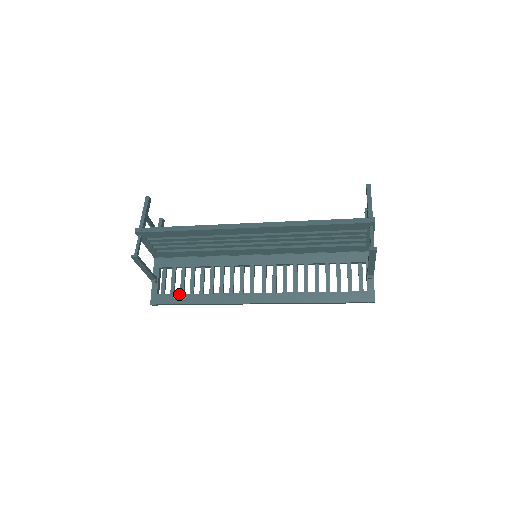
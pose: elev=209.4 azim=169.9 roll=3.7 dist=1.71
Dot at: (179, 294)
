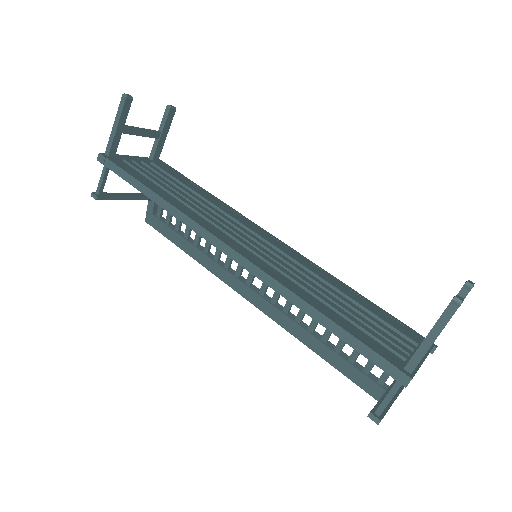
Dot at: (173, 230)
